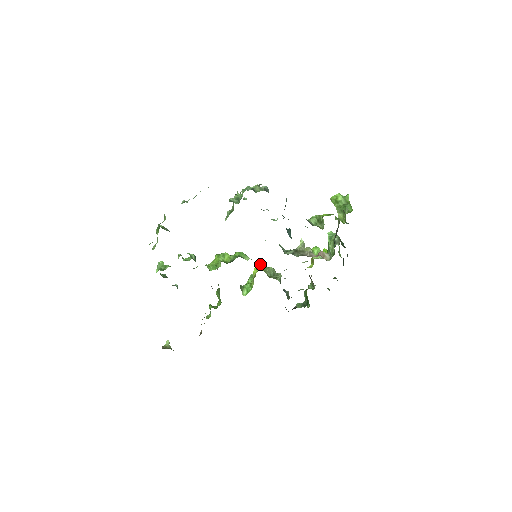
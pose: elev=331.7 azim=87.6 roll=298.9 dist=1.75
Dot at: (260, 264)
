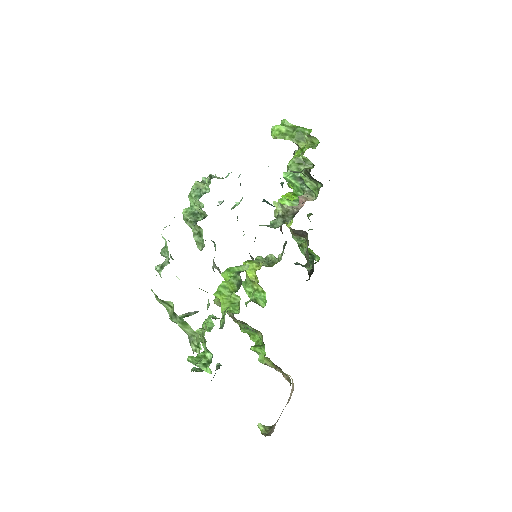
Dot at: (248, 263)
